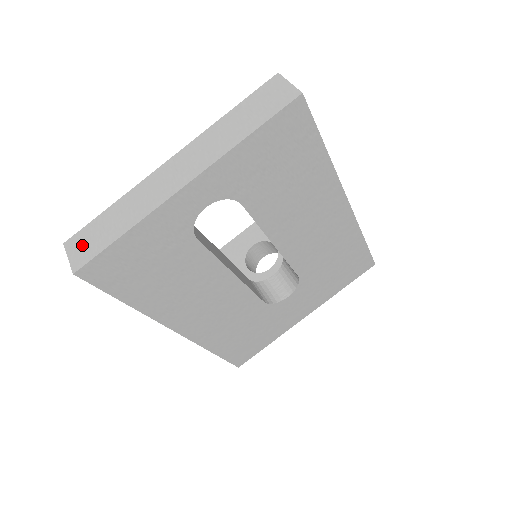
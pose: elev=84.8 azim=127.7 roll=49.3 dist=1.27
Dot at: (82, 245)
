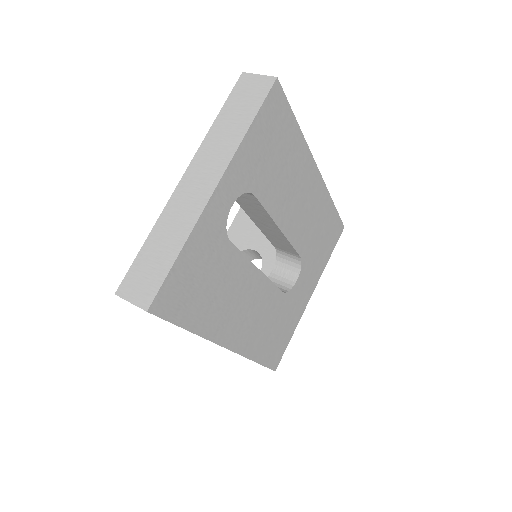
Dot at: (138, 284)
